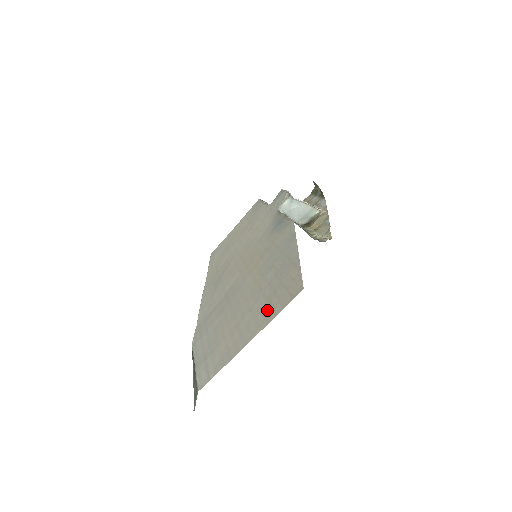
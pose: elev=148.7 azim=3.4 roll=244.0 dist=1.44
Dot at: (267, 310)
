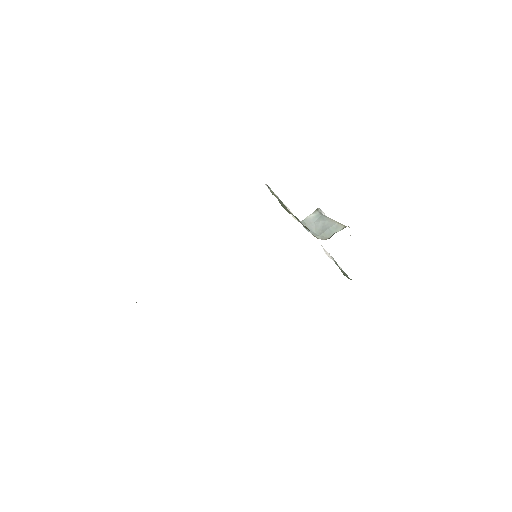
Dot at: occluded
